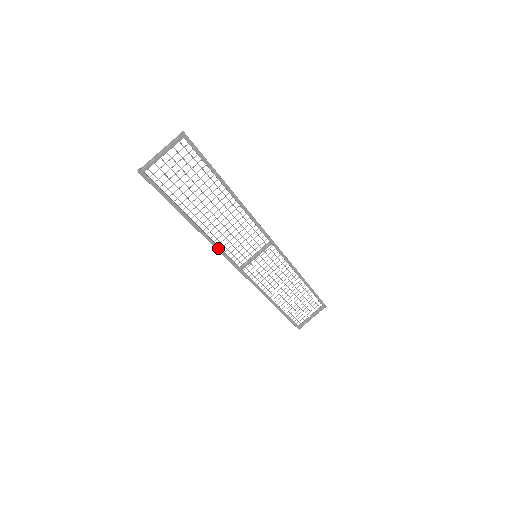
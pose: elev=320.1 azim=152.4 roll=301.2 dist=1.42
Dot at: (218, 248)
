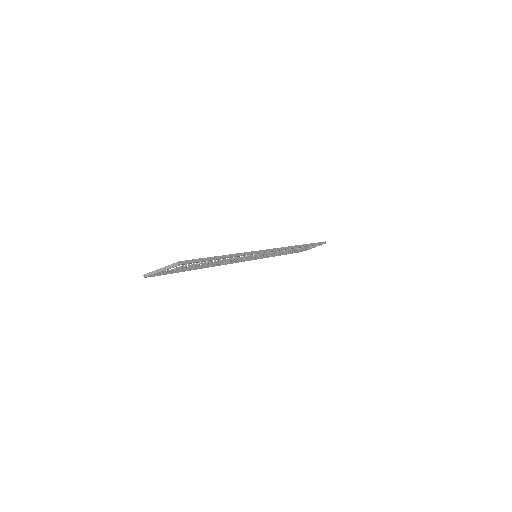
Dot at: occluded
